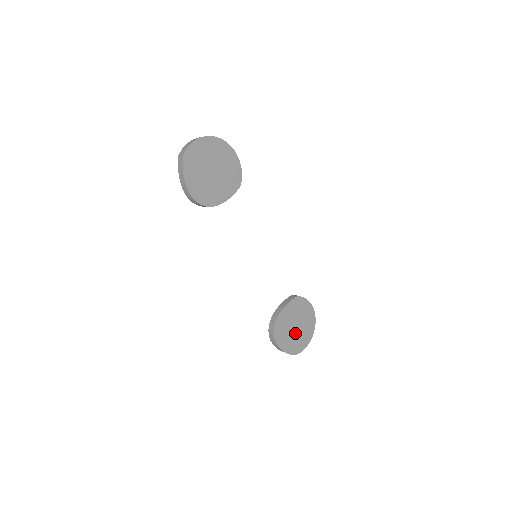
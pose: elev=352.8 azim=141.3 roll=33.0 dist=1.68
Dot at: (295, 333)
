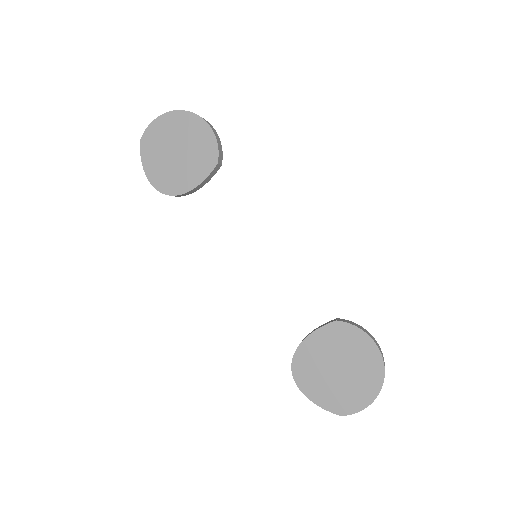
Dot at: (337, 379)
